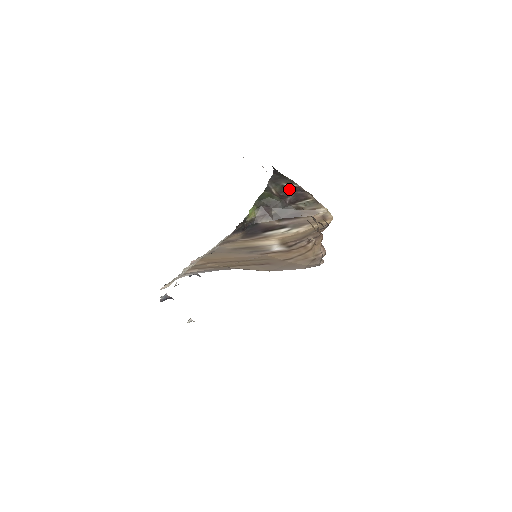
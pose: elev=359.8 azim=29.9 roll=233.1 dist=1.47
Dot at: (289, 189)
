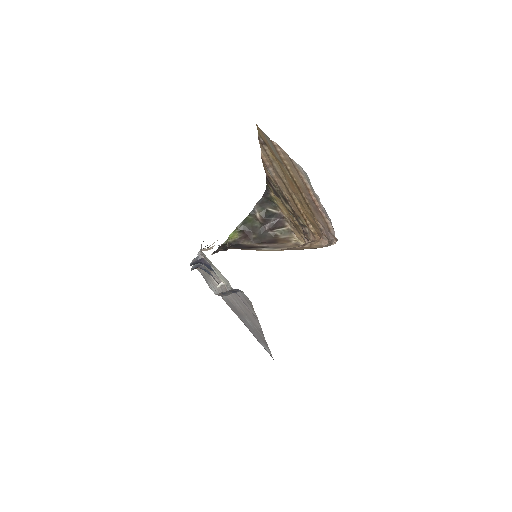
Dot at: (271, 215)
